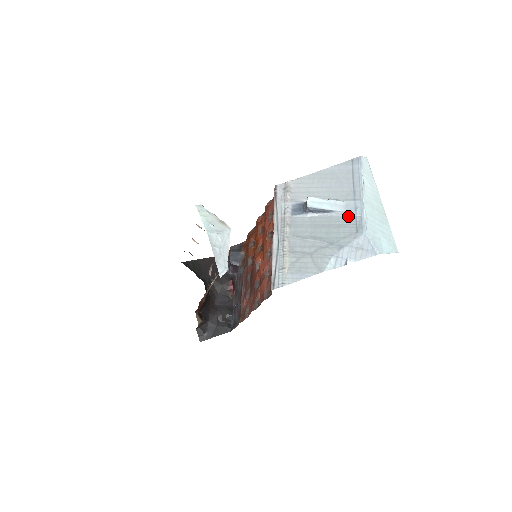
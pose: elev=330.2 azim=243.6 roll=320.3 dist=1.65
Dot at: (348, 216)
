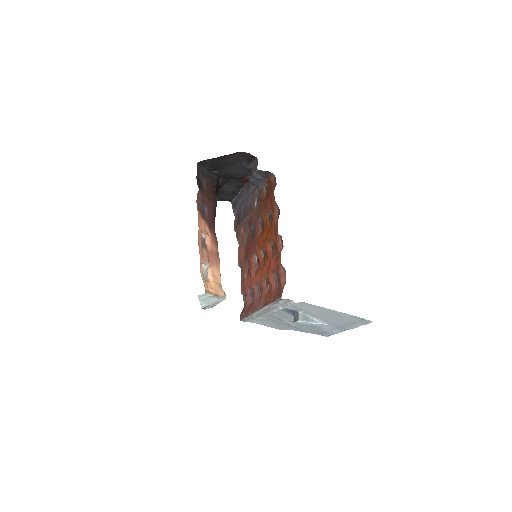
Dot at: (323, 329)
